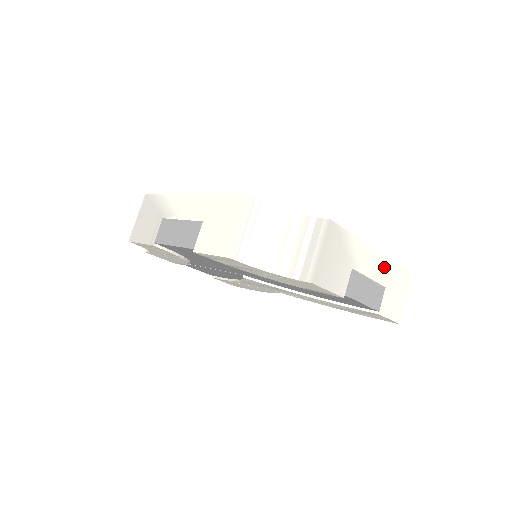
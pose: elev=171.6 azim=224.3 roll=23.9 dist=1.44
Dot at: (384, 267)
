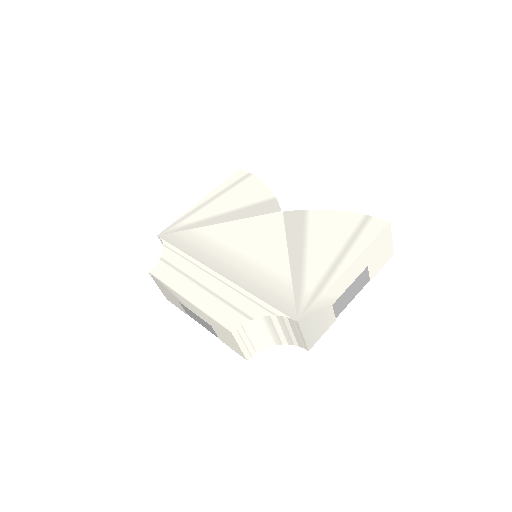
Dot at: (359, 262)
